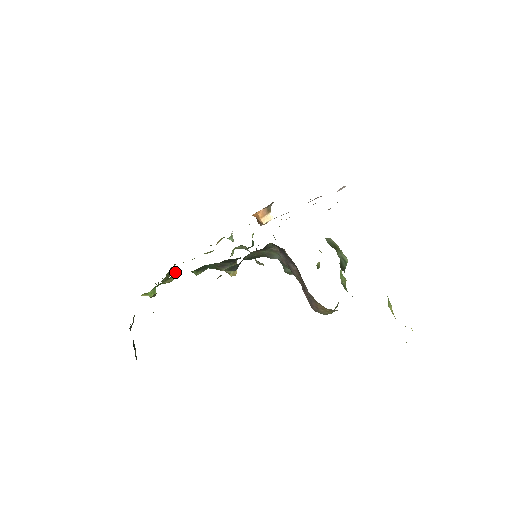
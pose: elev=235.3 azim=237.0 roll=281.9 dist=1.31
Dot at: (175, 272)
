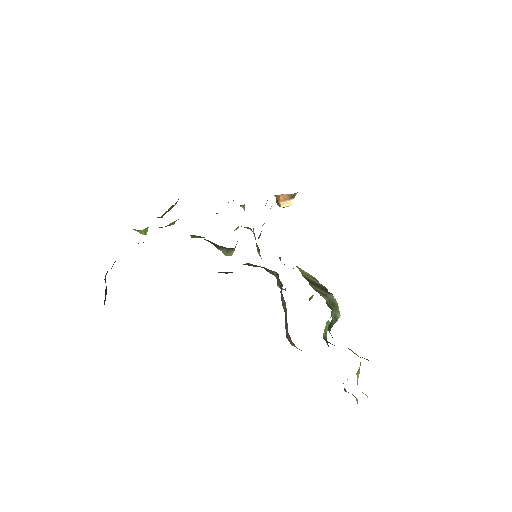
Dot at: (173, 222)
